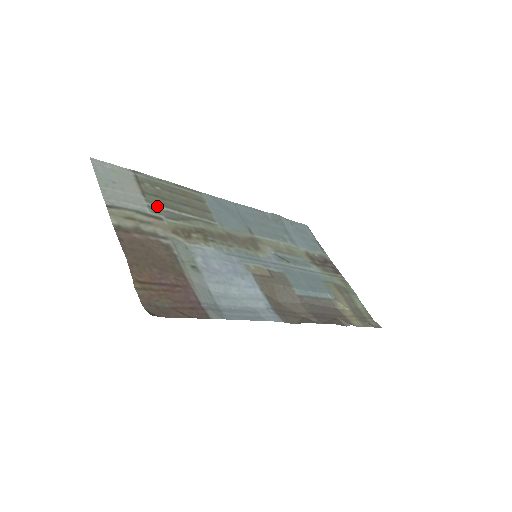
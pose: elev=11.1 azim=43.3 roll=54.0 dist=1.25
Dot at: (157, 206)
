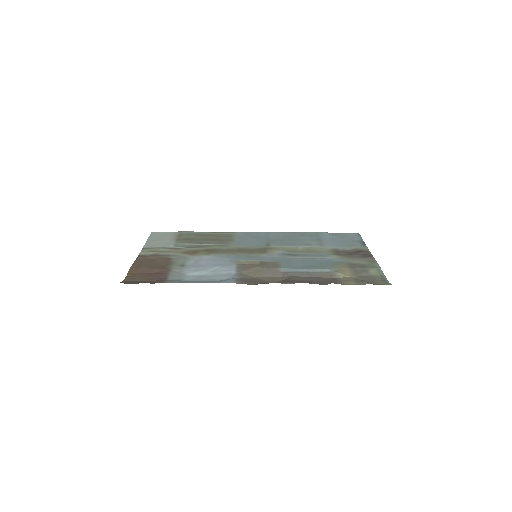
Dot at: (182, 244)
